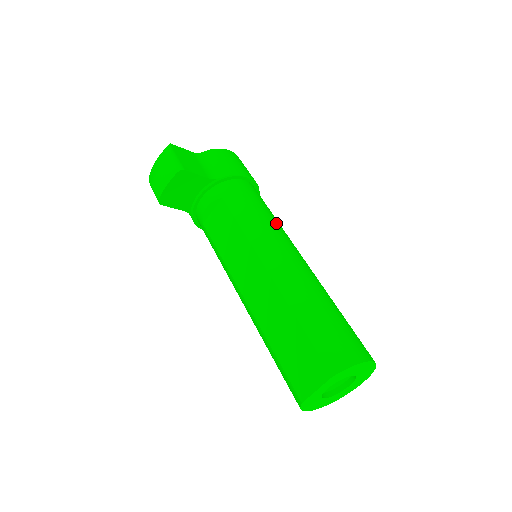
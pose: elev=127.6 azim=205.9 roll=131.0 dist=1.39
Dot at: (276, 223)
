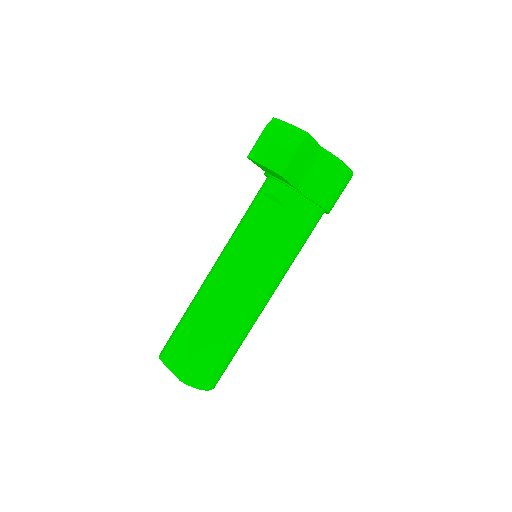
Dot at: (289, 264)
